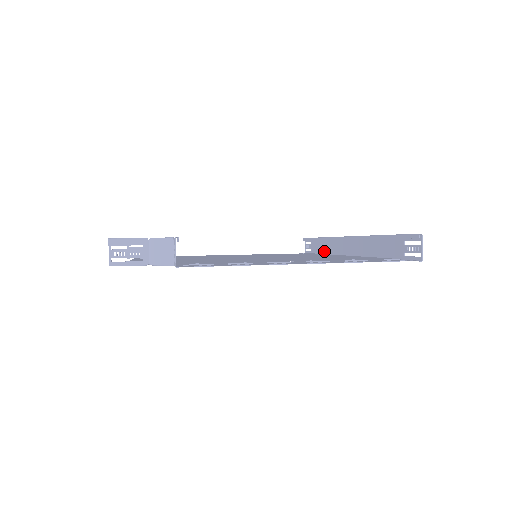
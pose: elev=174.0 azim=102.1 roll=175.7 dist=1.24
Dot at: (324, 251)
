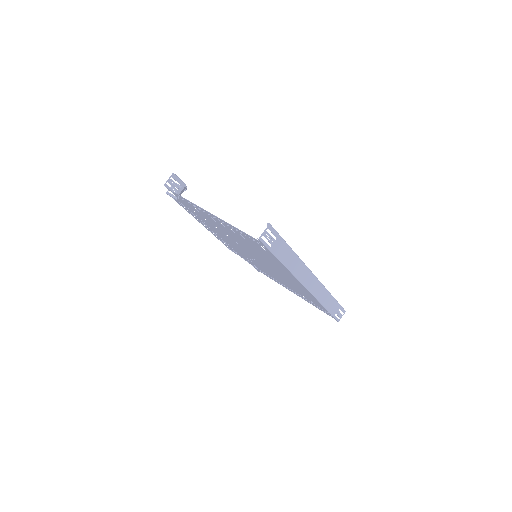
Dot at: (324, 303)
